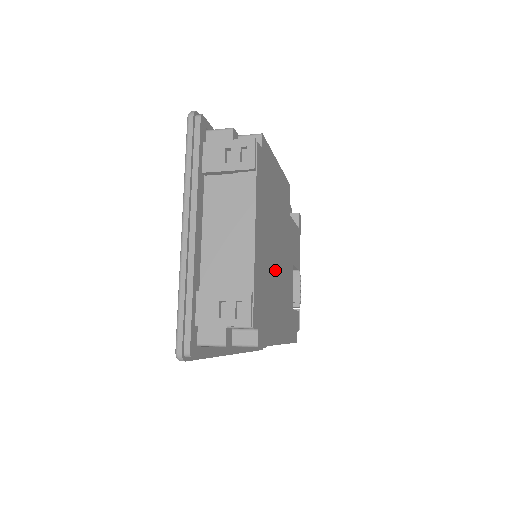
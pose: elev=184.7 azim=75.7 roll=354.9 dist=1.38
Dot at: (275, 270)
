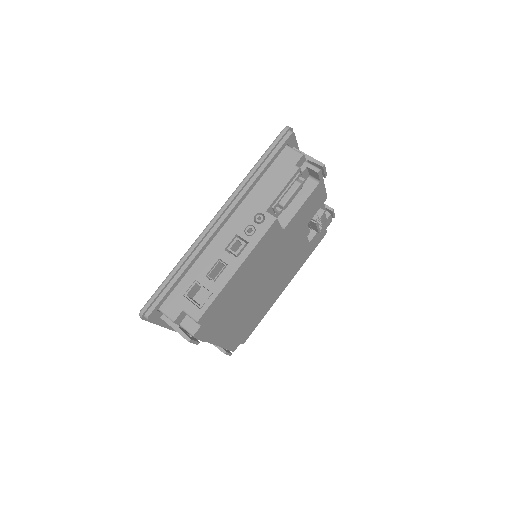
Dot at: (259, 297)
